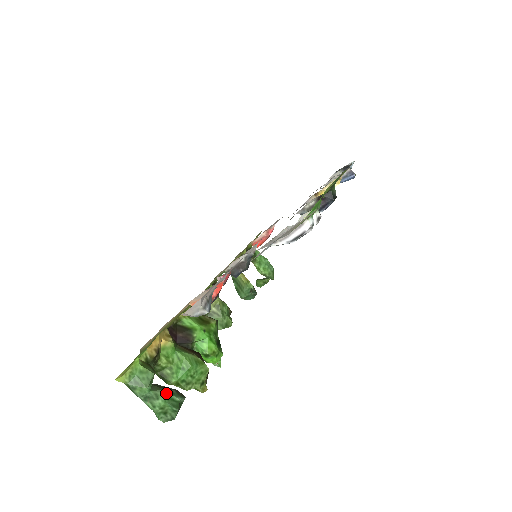
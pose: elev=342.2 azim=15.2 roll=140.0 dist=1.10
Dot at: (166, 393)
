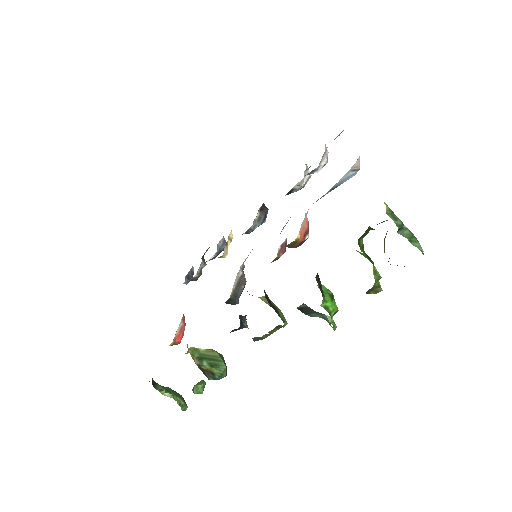
Dot at: occluded
